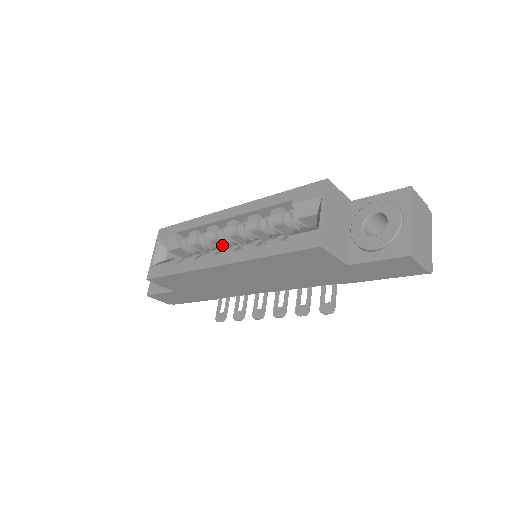
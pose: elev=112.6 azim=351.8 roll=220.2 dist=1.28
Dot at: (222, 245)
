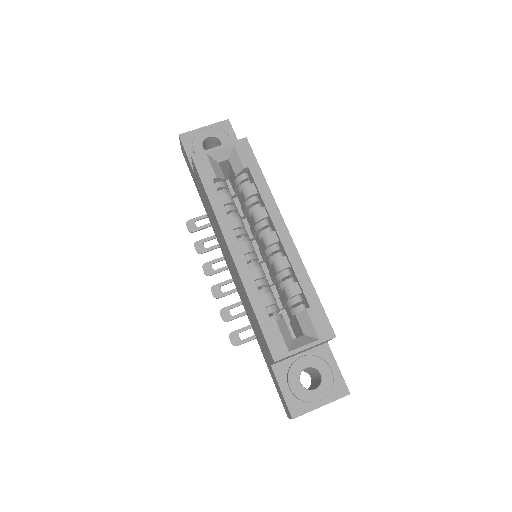
Dot at: (253, 223)
